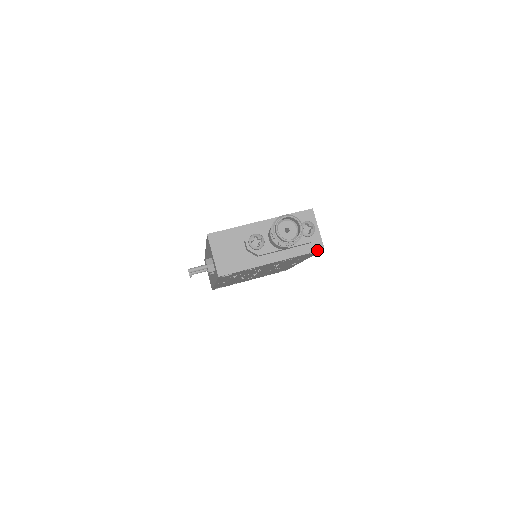
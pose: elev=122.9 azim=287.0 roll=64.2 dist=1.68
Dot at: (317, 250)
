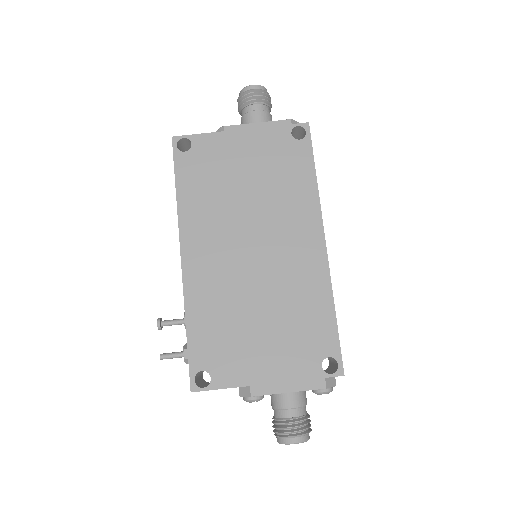
Dot at: occluded
